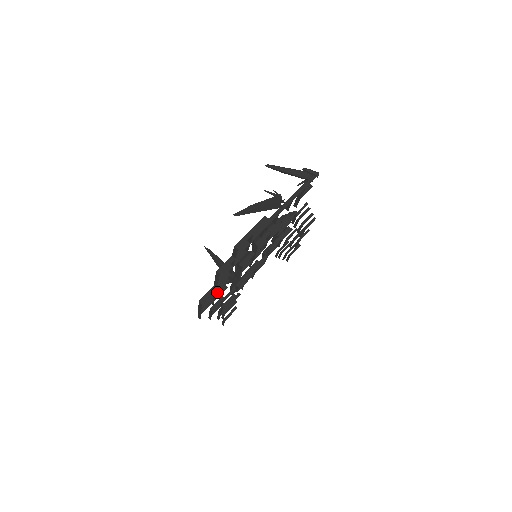
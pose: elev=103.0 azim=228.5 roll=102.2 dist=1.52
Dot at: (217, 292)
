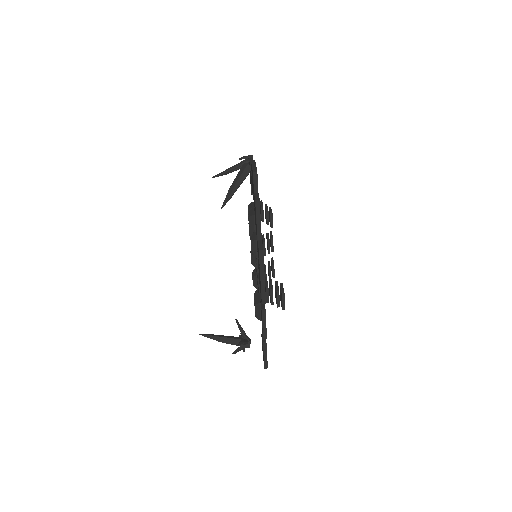
Dot at: occluded
